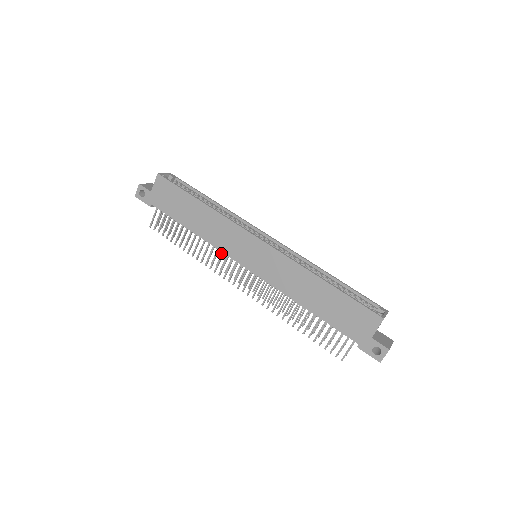
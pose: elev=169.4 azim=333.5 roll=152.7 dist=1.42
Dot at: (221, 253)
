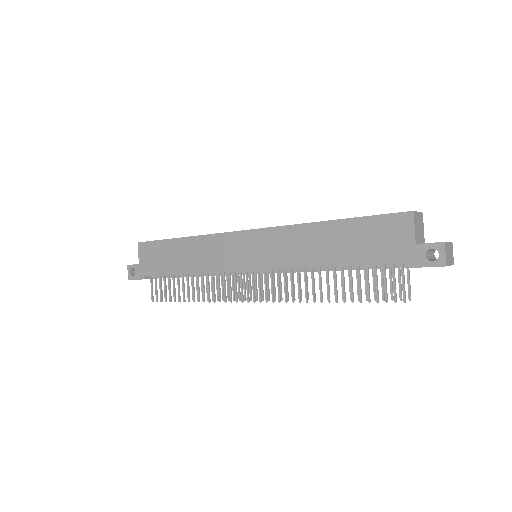
Dot at: occluded
